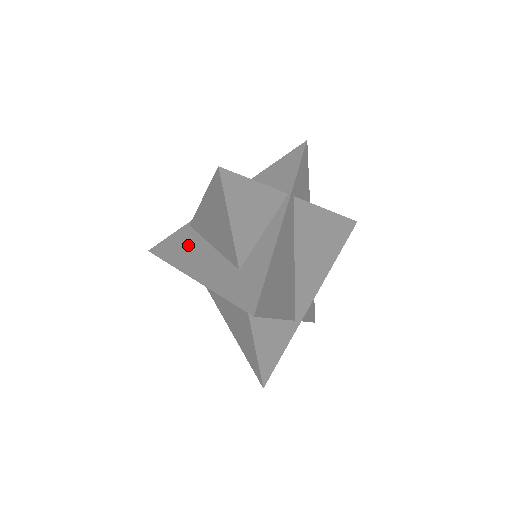
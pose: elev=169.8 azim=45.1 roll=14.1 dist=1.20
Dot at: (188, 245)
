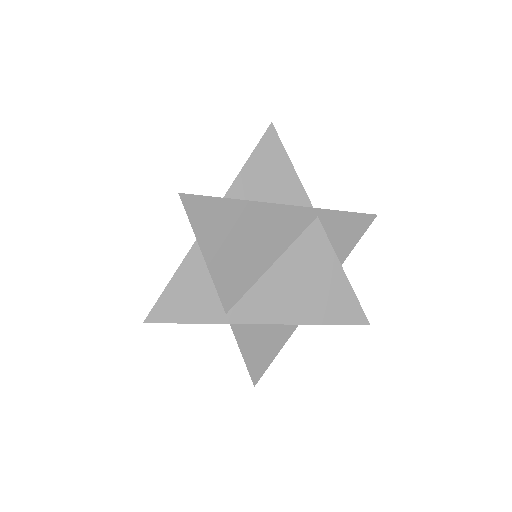
Dot at: occluded
